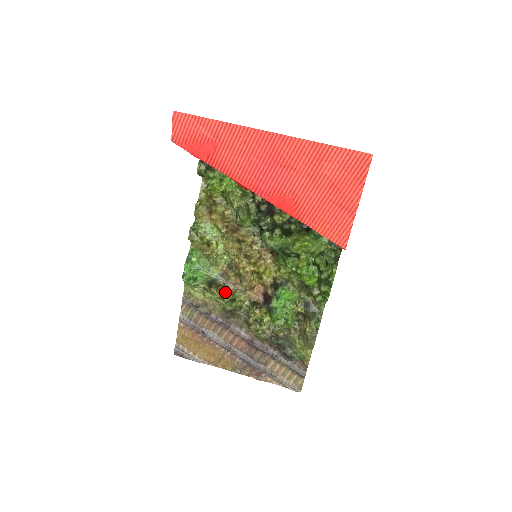
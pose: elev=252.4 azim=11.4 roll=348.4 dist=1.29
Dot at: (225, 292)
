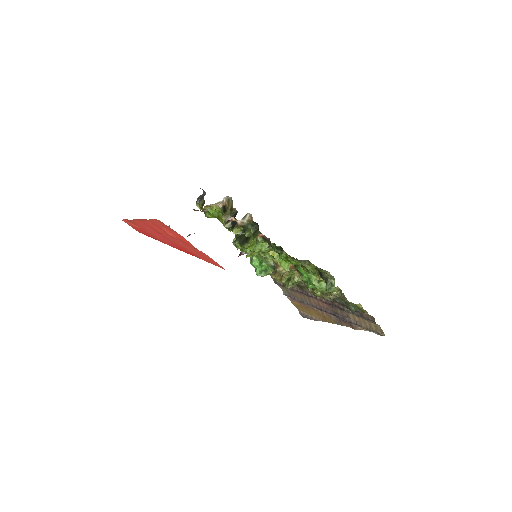
Dot at: occluded
